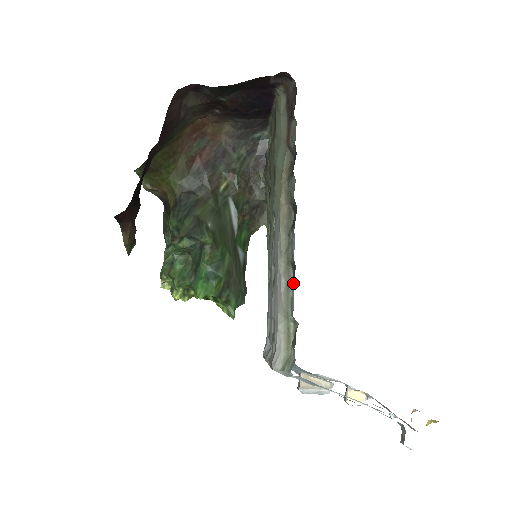
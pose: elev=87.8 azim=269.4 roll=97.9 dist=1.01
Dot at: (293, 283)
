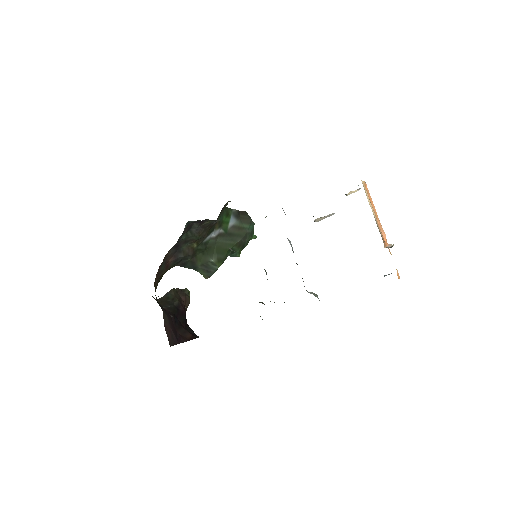
Dot at: occluded
